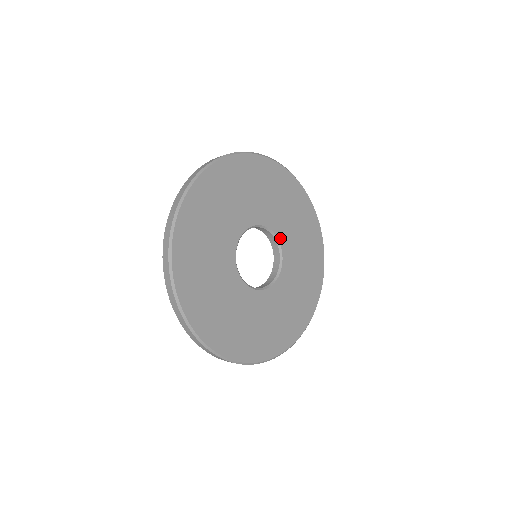
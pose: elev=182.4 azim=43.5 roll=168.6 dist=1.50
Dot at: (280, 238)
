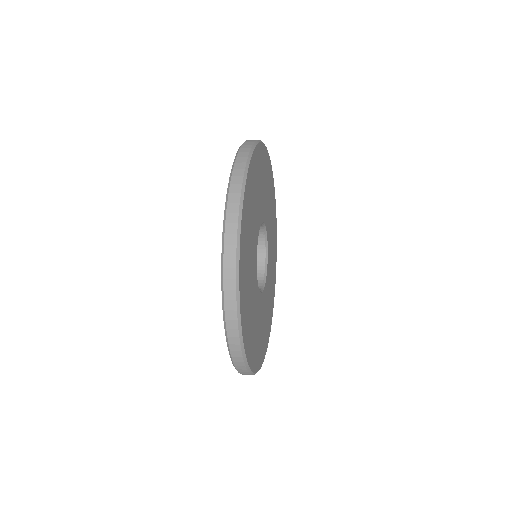
Dot at: (268, 257)
